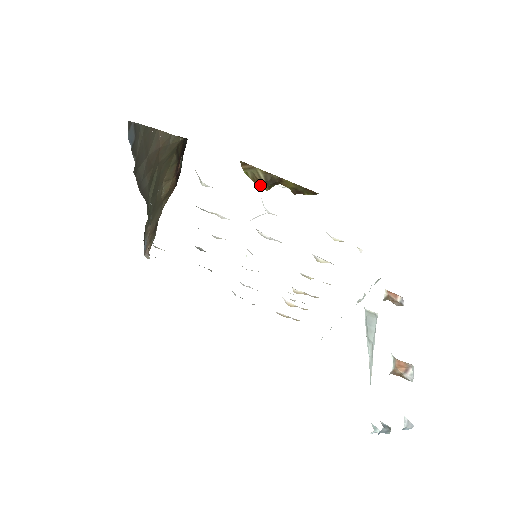
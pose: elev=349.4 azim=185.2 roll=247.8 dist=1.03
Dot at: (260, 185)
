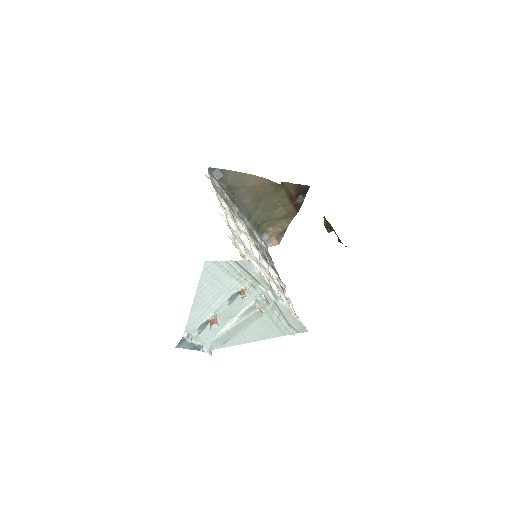
Dot at: (326, 228)
